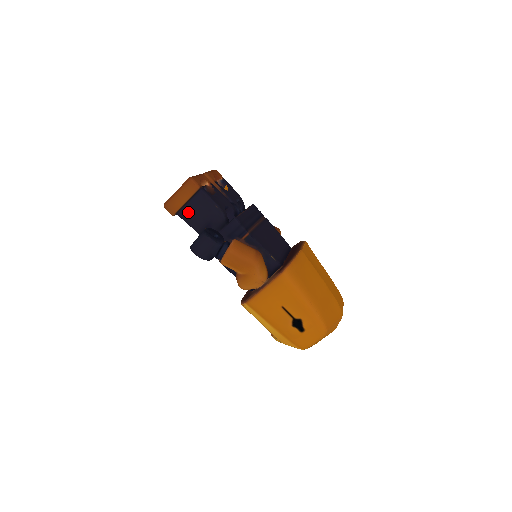
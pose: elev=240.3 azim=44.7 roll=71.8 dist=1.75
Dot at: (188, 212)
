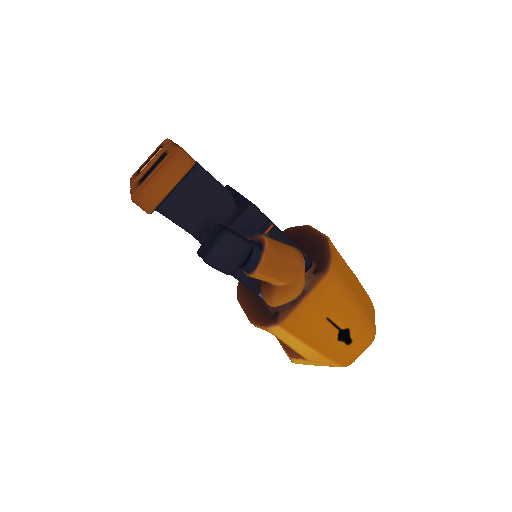
Dot at: (177, 204)
